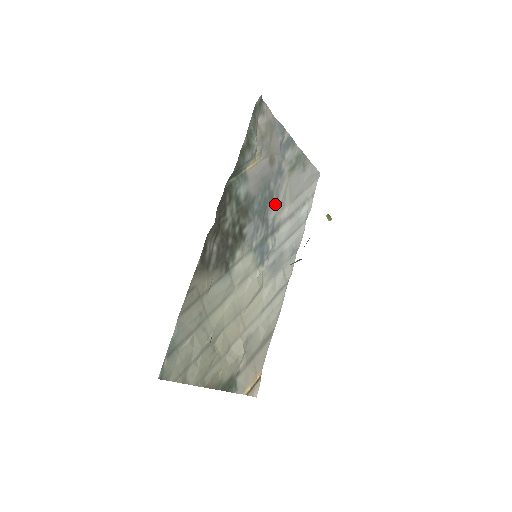
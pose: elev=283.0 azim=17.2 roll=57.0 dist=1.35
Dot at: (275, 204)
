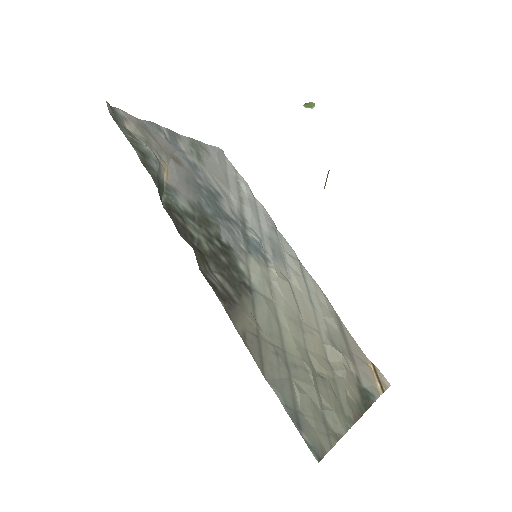
Dot at: (220, 197)
